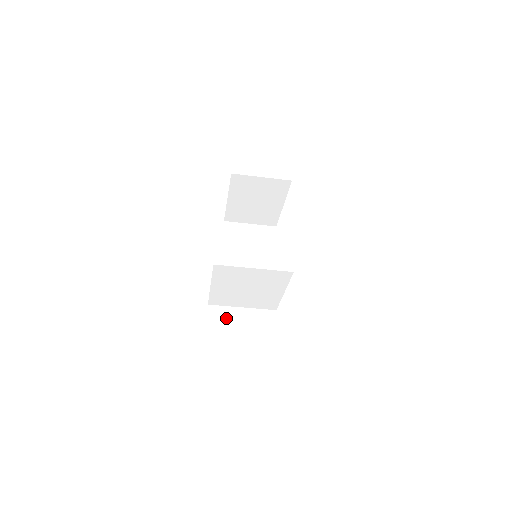
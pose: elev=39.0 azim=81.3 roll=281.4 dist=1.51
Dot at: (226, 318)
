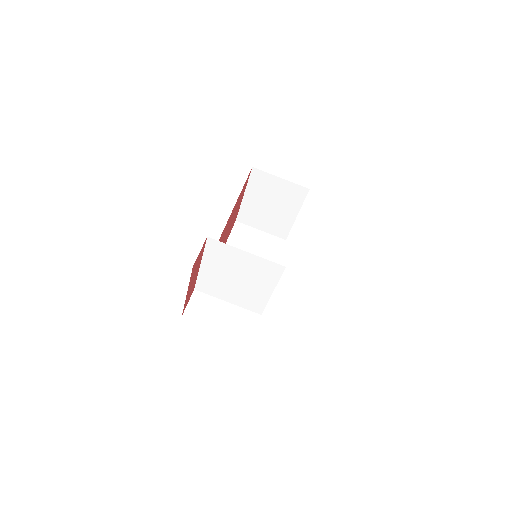
Dot at: (208, 307)
